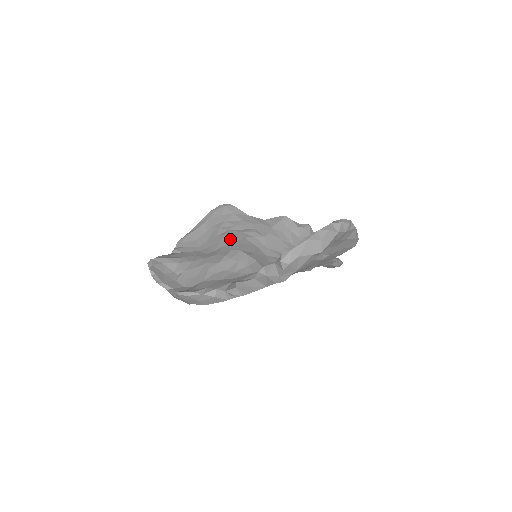
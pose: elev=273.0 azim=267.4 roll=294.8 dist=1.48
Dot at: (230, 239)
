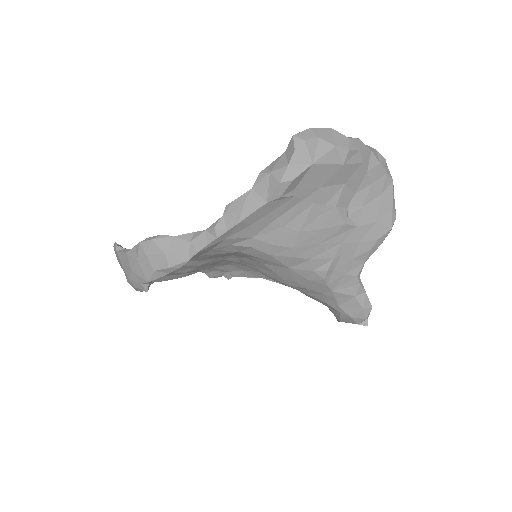
Dot at: occluded
